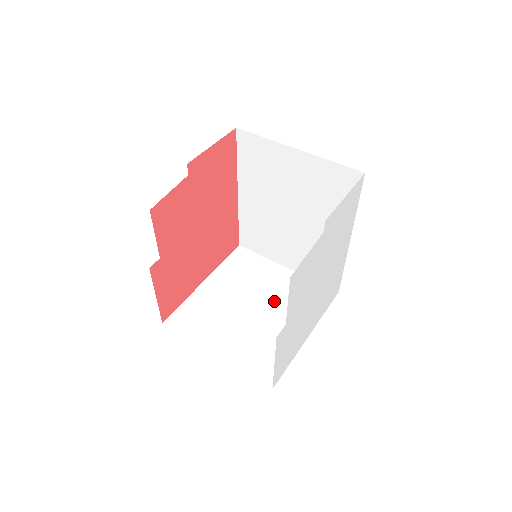
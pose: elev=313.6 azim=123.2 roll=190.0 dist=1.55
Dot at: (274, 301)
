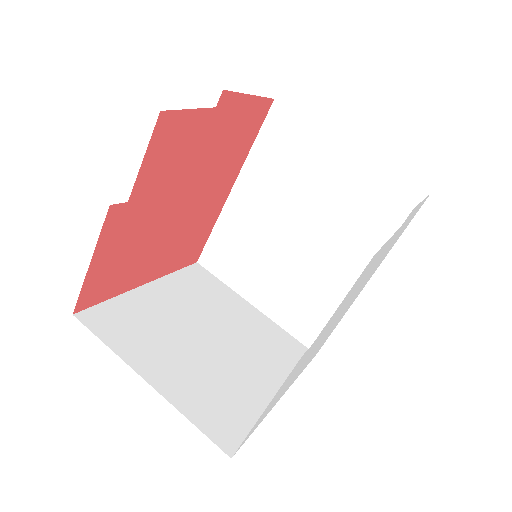
Dot at: (238, 339)
